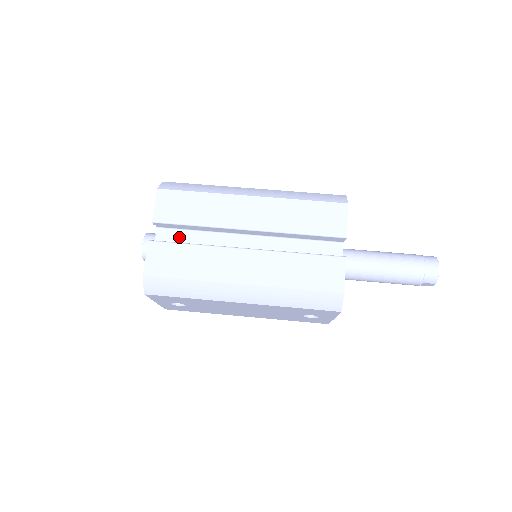
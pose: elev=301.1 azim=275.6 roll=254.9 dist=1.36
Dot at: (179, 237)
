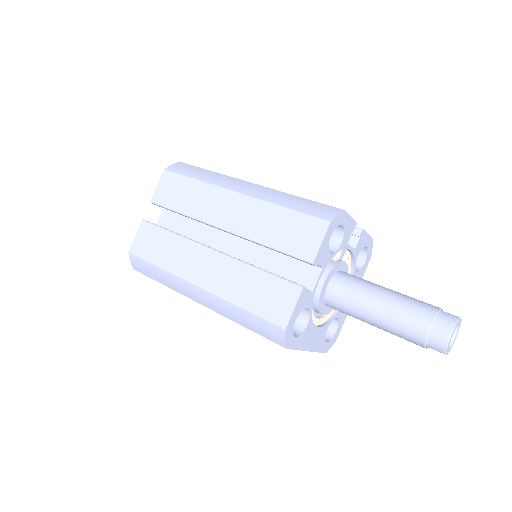
Dot at: (177, 221)
